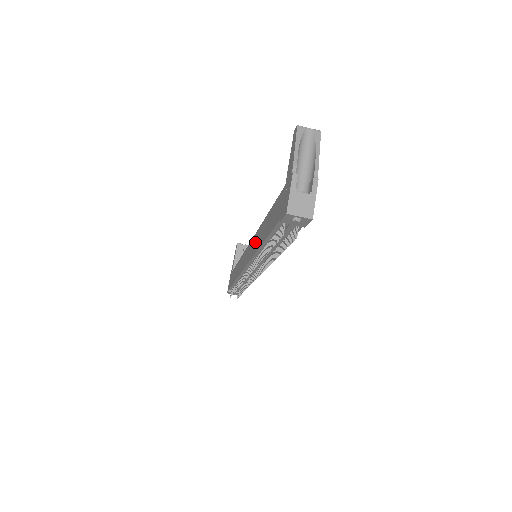
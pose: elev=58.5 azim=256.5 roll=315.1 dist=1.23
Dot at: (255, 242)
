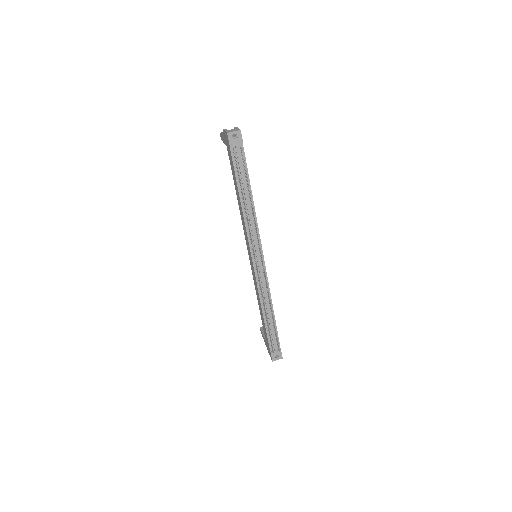
Dot at: (244, 227)
